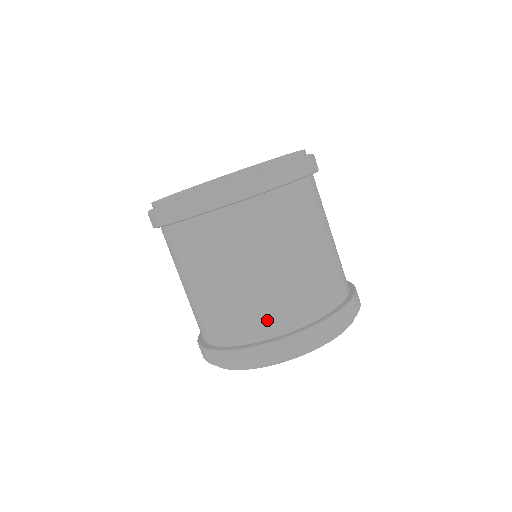
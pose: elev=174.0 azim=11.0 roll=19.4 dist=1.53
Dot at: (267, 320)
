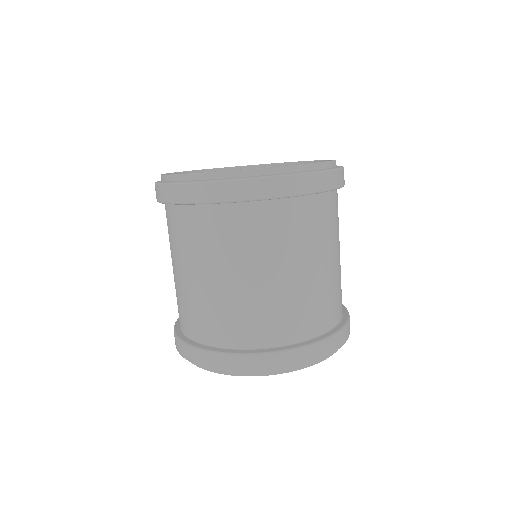
Dot at: (330, 311)
